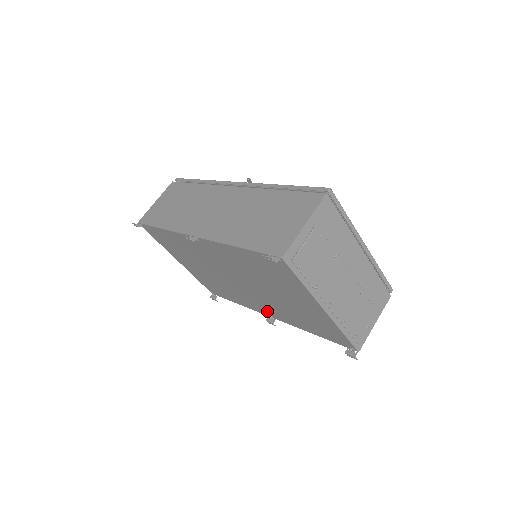
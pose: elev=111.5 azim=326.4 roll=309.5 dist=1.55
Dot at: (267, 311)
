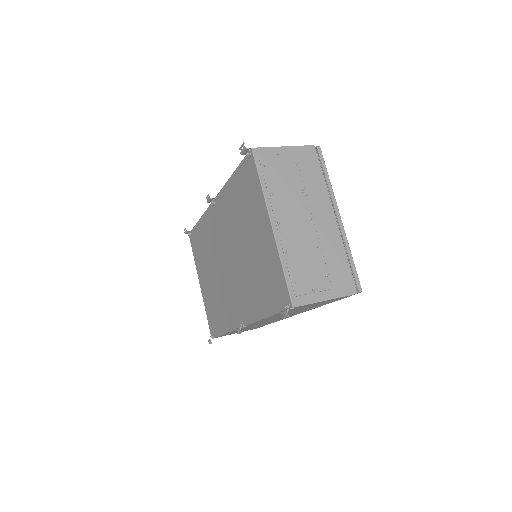
Dot at: (241, 312)
